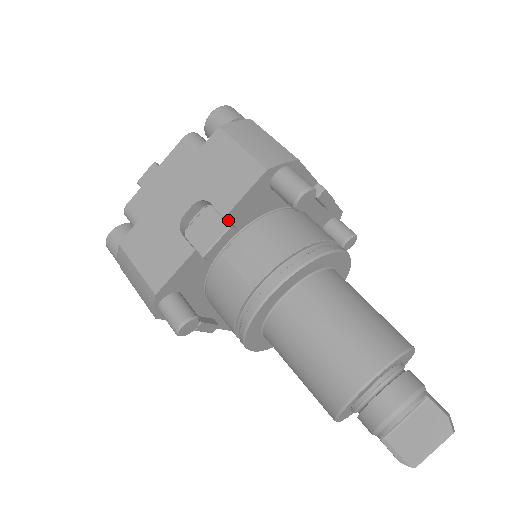
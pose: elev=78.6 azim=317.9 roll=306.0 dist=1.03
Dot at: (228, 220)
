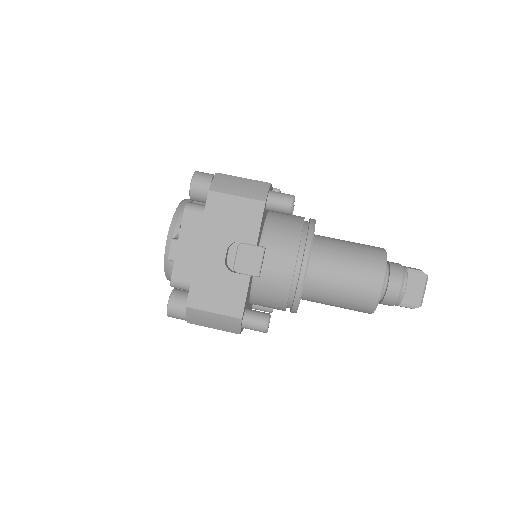
Dot at: (257, 245)
